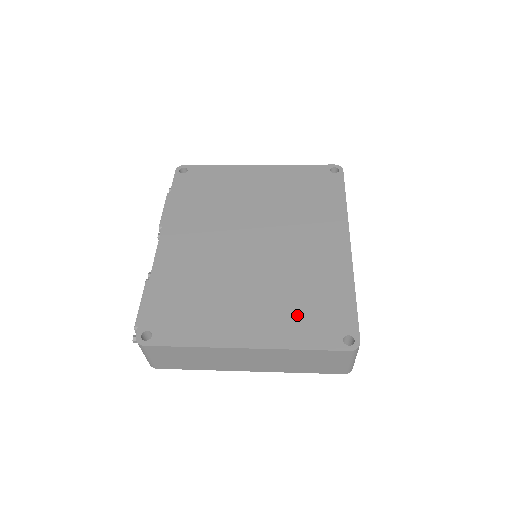
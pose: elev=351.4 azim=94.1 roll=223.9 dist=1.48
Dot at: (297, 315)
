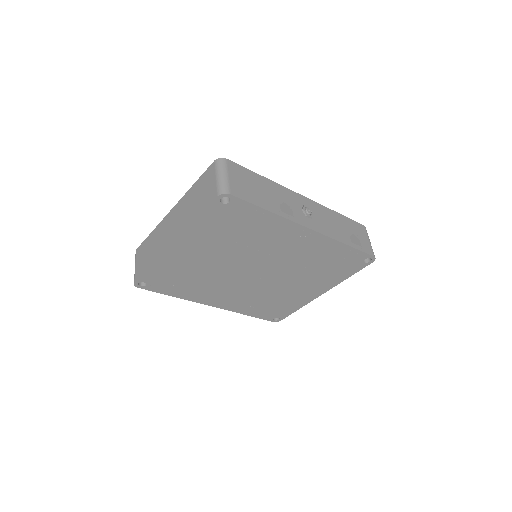
Dot at: occluded
